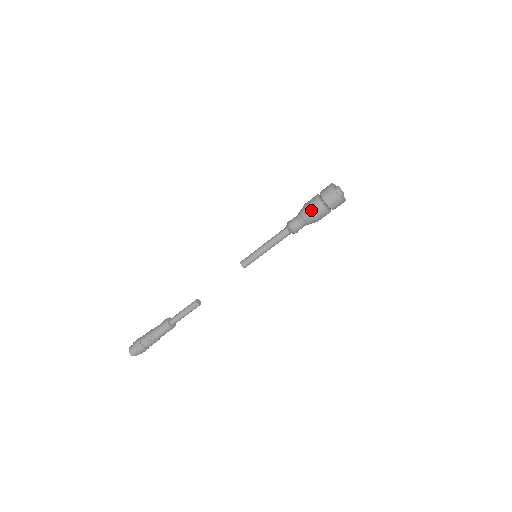
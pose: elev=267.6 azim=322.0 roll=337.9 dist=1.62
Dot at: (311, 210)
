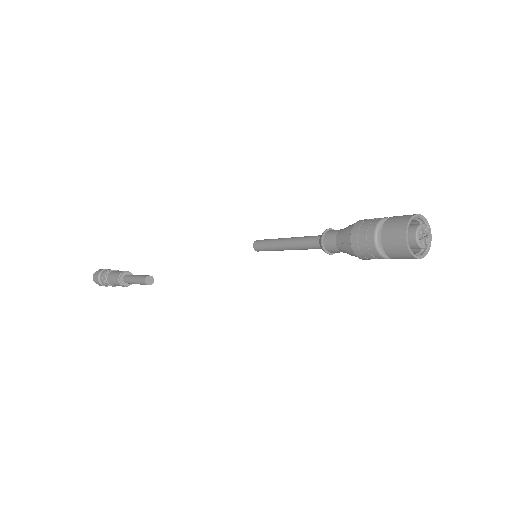
Dot at: (356, 240)
